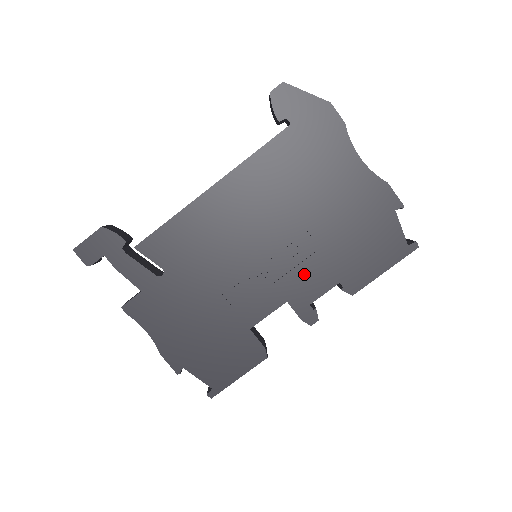
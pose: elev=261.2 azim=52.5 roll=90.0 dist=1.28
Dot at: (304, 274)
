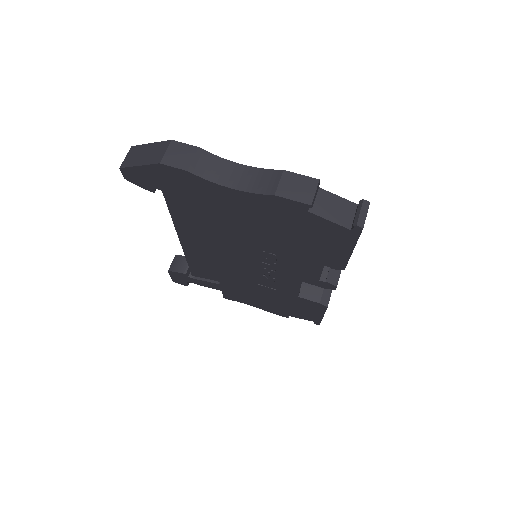
Dot at: (293, 267)
